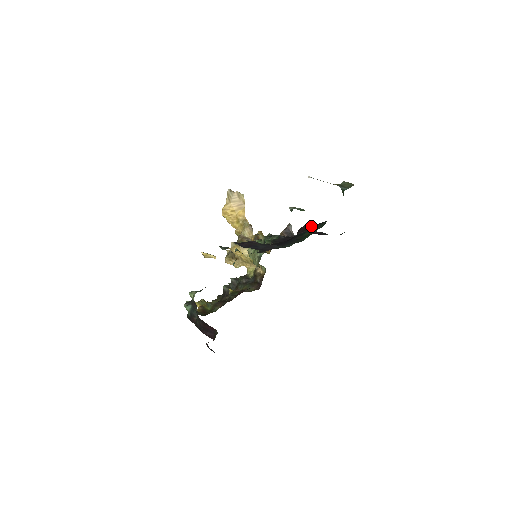
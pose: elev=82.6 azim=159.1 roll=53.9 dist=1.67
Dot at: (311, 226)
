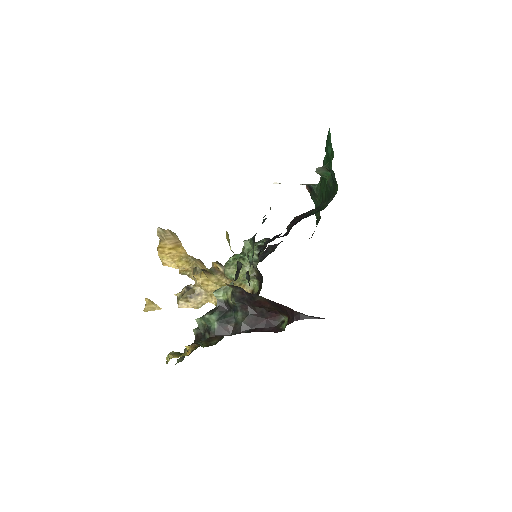
Dot at: (308, 211)
